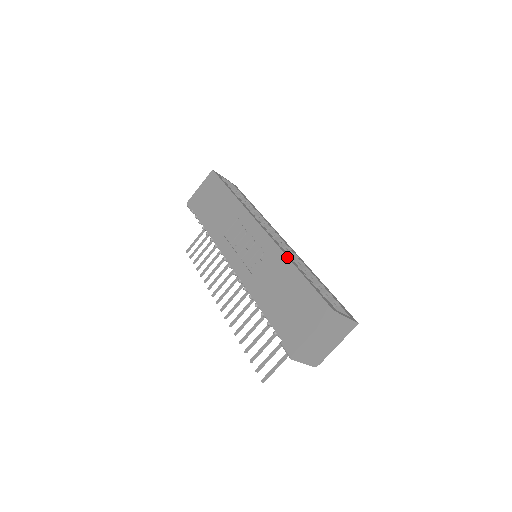
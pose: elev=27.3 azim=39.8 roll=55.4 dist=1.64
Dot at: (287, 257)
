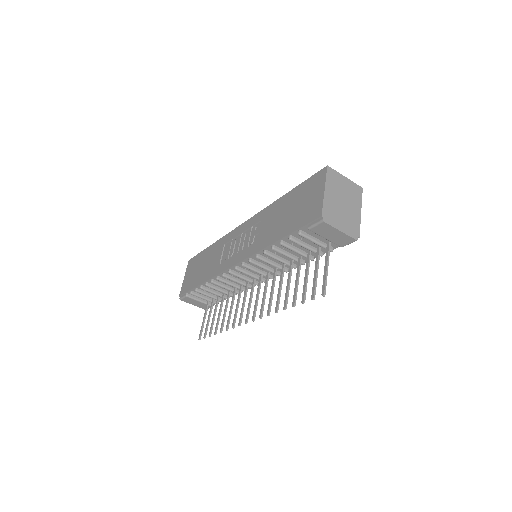
Dot at: (274, 202)
